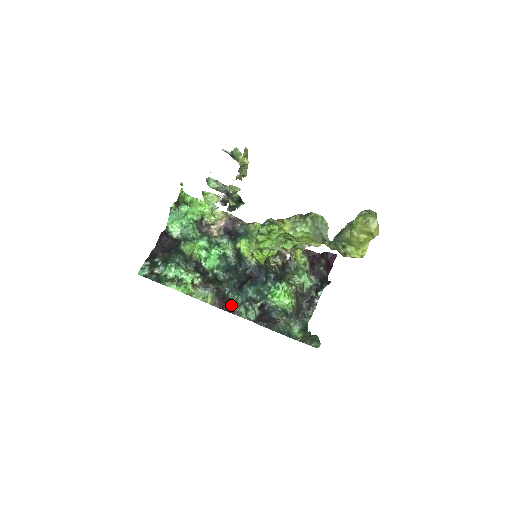
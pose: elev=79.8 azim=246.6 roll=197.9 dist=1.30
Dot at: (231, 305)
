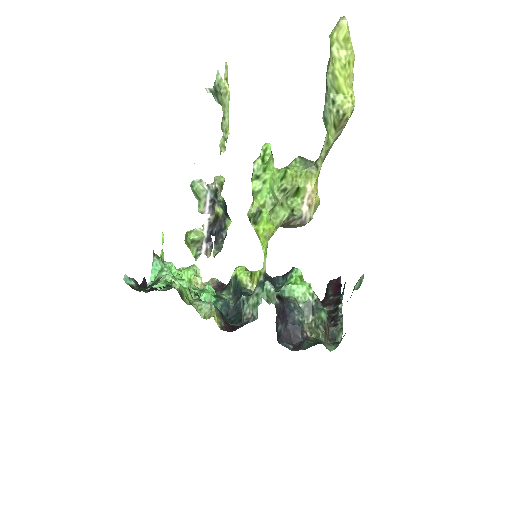
Dot at: (242, 315)
